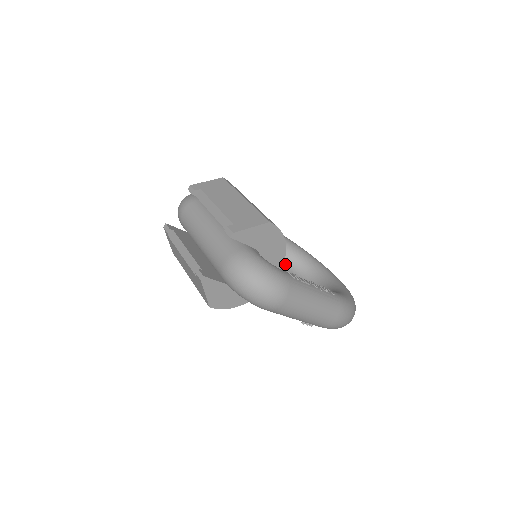
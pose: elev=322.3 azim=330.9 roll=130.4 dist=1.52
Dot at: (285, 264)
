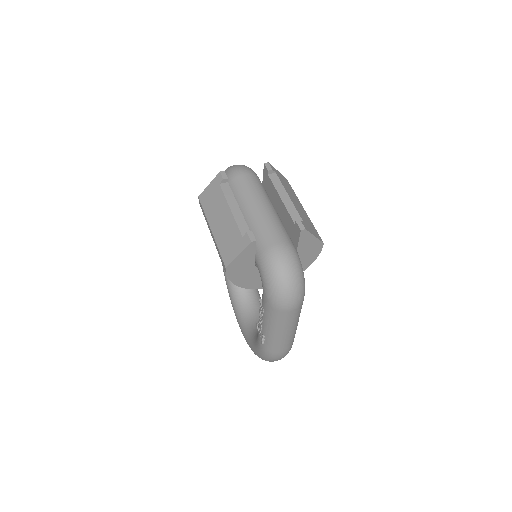
Dot at: occluded
